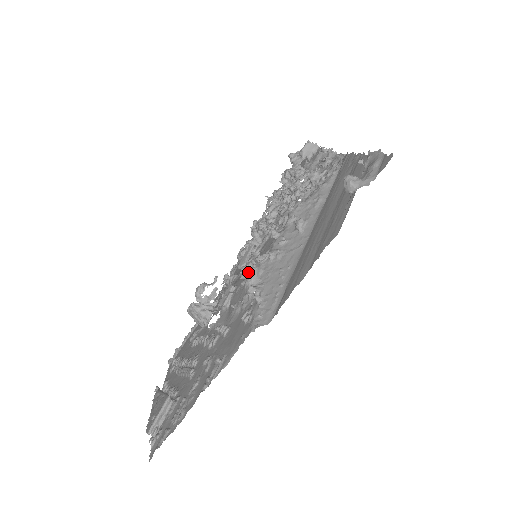
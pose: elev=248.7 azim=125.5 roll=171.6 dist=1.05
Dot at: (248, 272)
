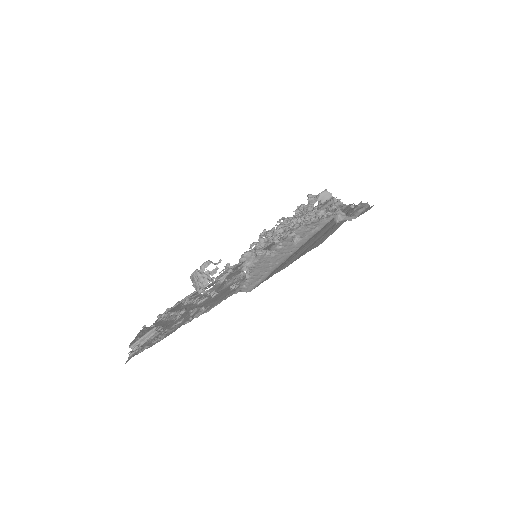
Dot at: (247, 257)
